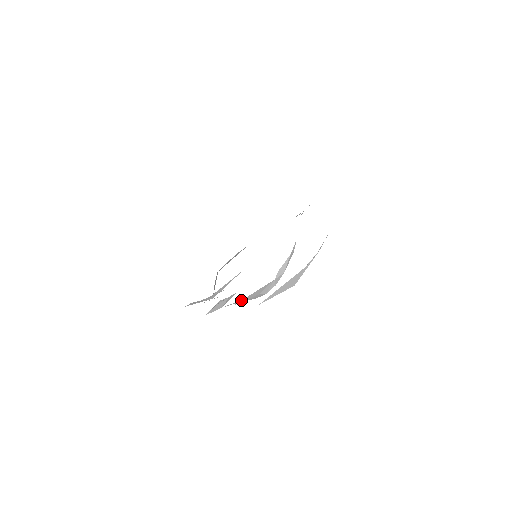
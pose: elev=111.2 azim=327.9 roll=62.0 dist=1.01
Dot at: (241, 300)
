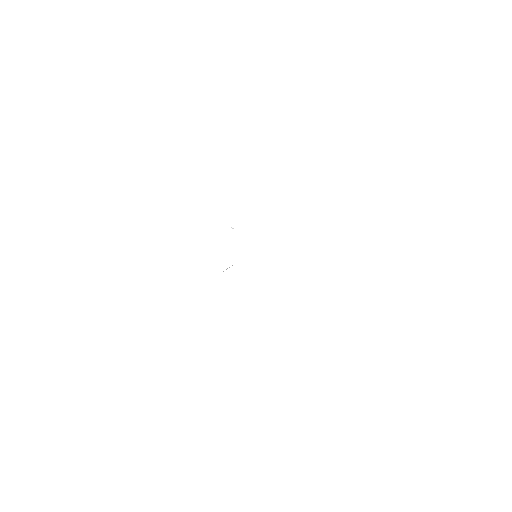
Dot at: occluded
